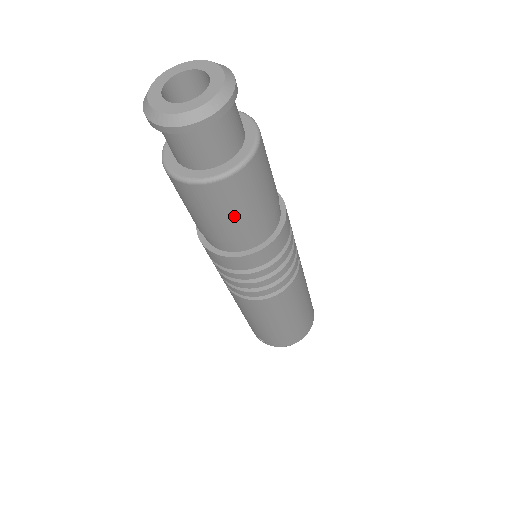
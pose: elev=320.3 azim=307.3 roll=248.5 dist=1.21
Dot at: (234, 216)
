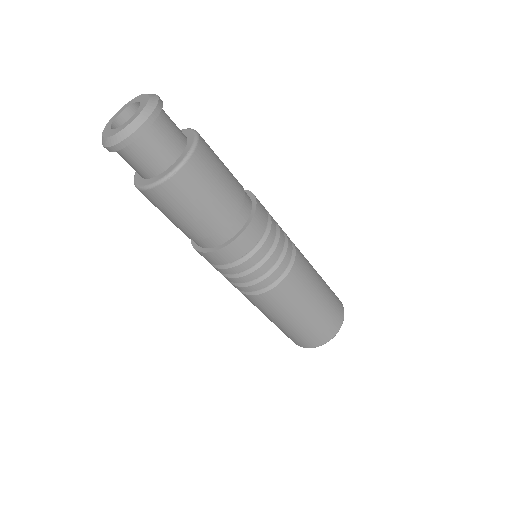
Dot at: (186, 216)
